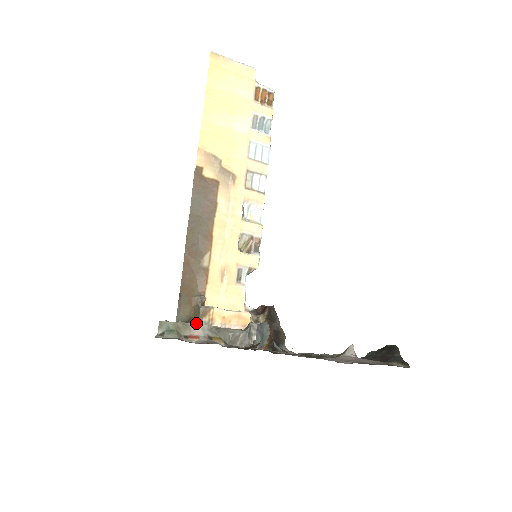
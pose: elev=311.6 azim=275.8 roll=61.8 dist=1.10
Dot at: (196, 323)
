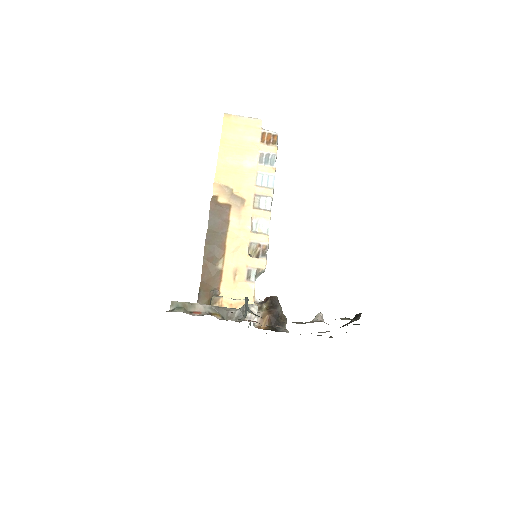
Dot at: occluded
